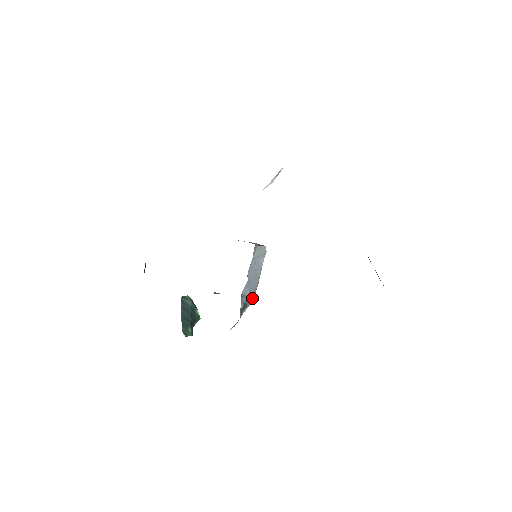
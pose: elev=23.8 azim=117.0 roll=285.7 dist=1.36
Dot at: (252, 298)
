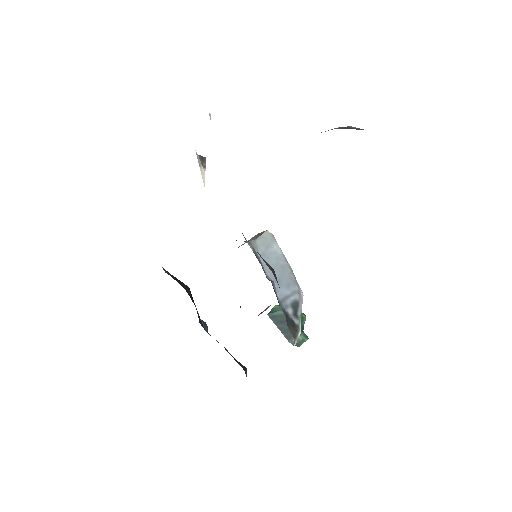
Dot at: (298, 291)
